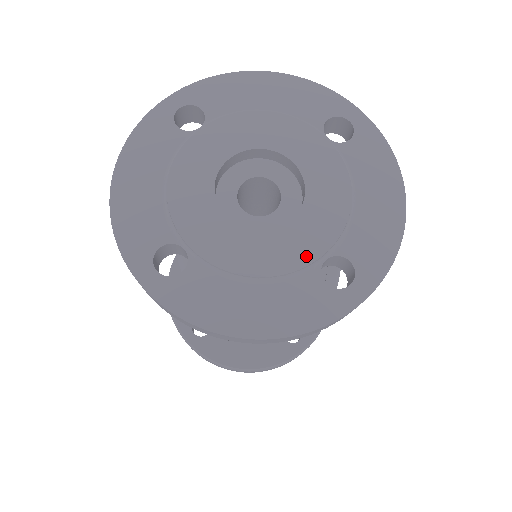
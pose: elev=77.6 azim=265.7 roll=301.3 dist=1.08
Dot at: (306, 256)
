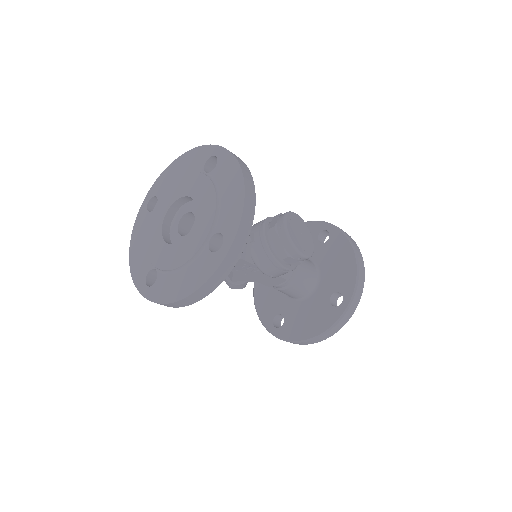
Dot at: (199, 243)
